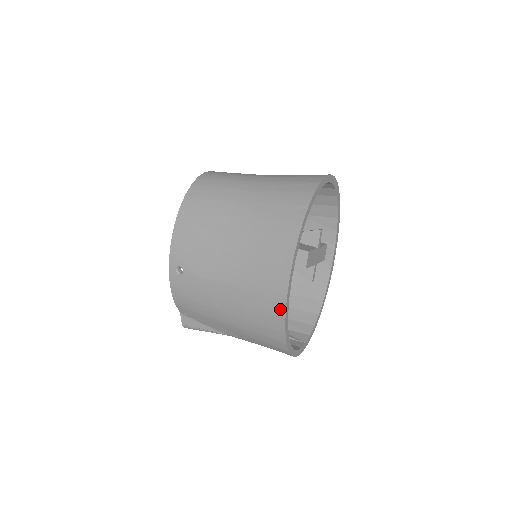
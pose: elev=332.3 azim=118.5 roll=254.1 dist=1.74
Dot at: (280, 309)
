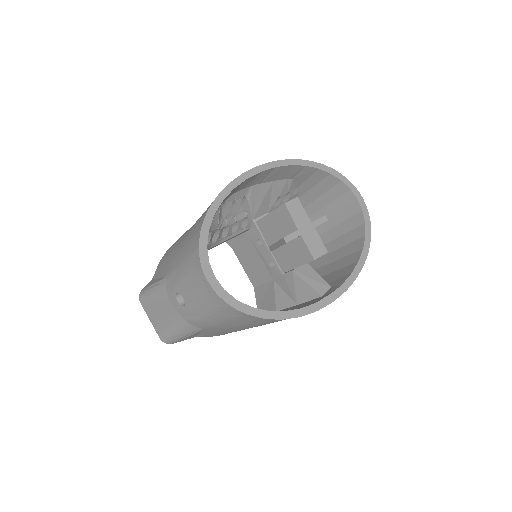
Dot at: occluded
